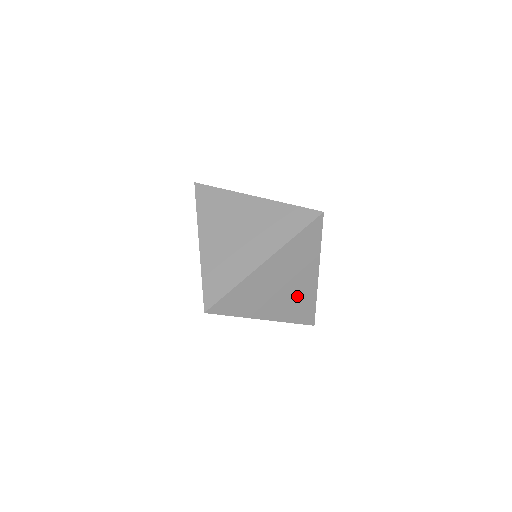
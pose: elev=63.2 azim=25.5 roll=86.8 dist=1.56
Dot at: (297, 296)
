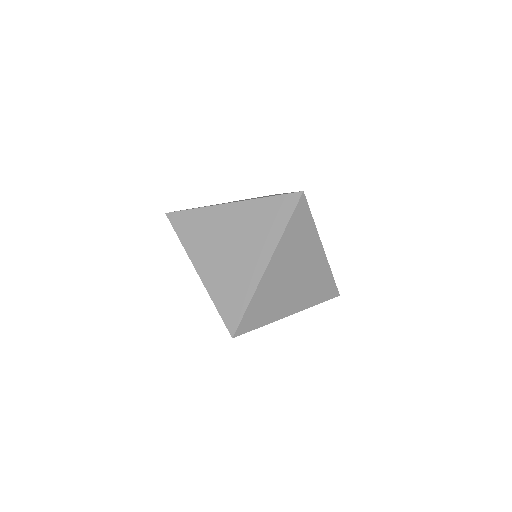
Dot at: (236, 274)
